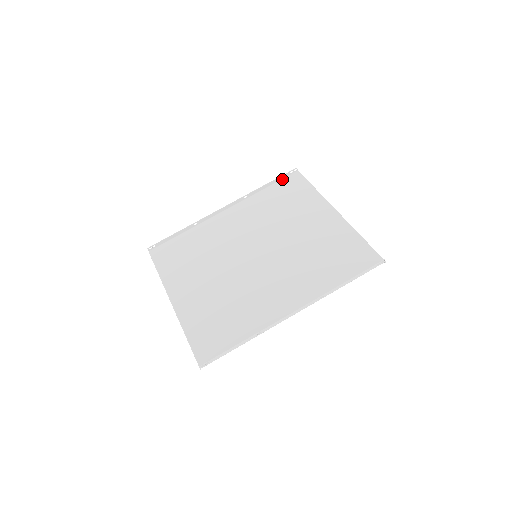
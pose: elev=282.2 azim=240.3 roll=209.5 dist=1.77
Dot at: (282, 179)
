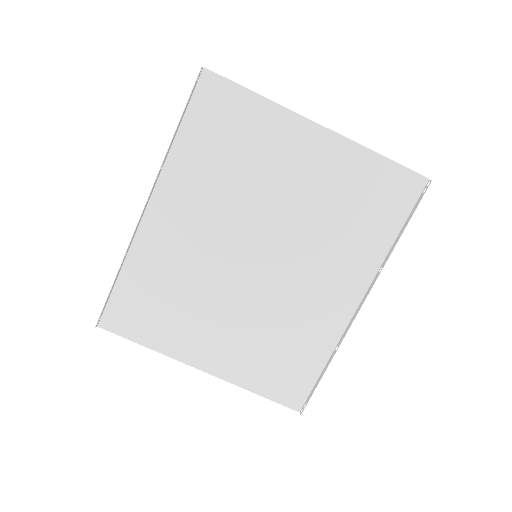
Dot at: (190, 100)
